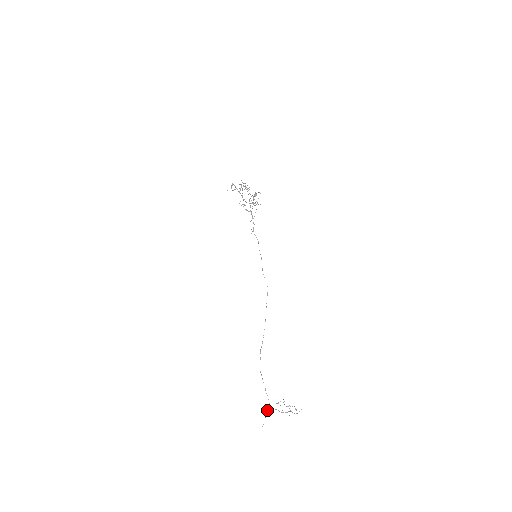
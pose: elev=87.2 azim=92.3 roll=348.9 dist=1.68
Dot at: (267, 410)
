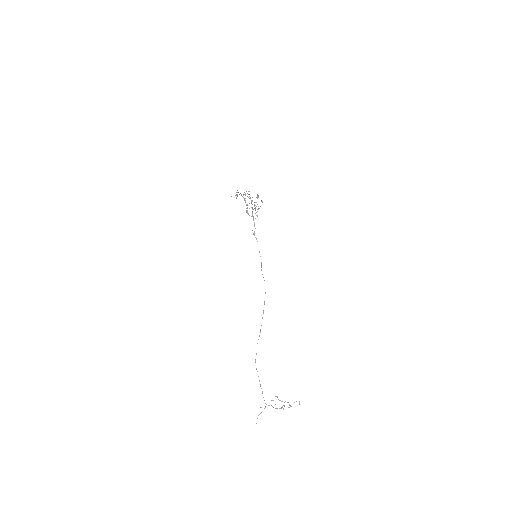
Dot at: (261, 407)
